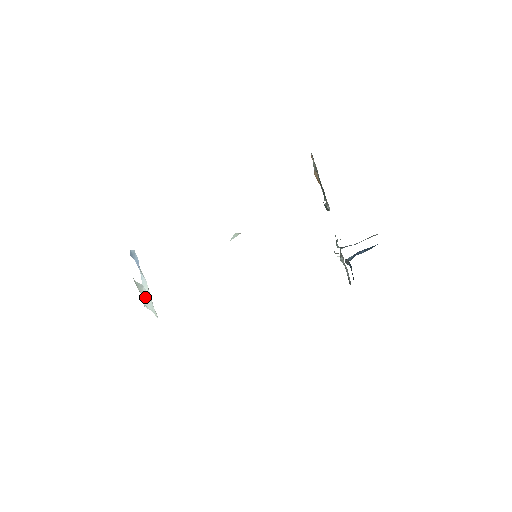
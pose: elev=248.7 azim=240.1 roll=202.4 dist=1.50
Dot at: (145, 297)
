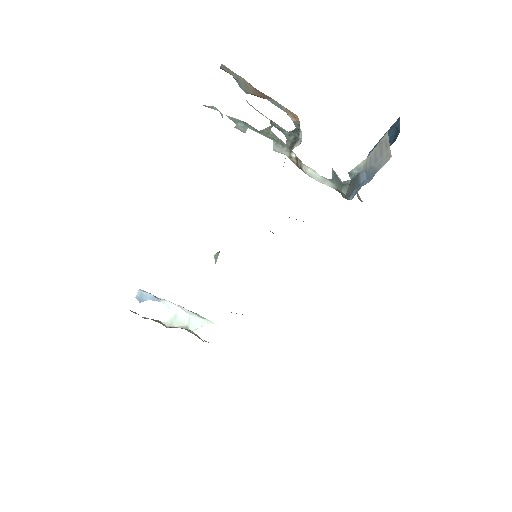
Dot at: (187, 323)
